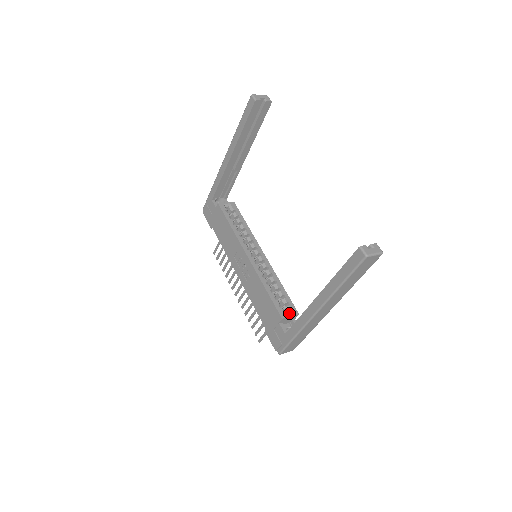
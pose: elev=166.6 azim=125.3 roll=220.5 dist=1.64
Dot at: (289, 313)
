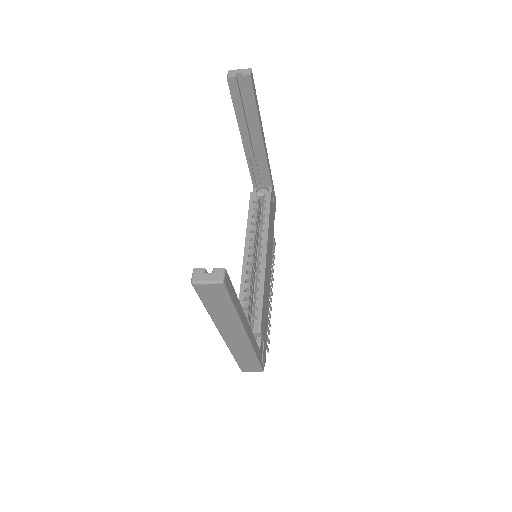
Dot at: (251, 329)
